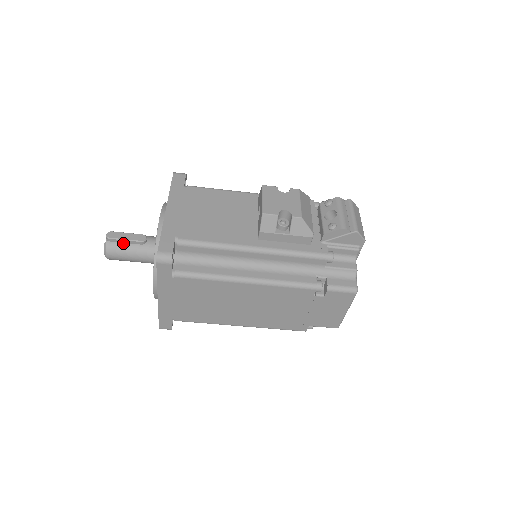
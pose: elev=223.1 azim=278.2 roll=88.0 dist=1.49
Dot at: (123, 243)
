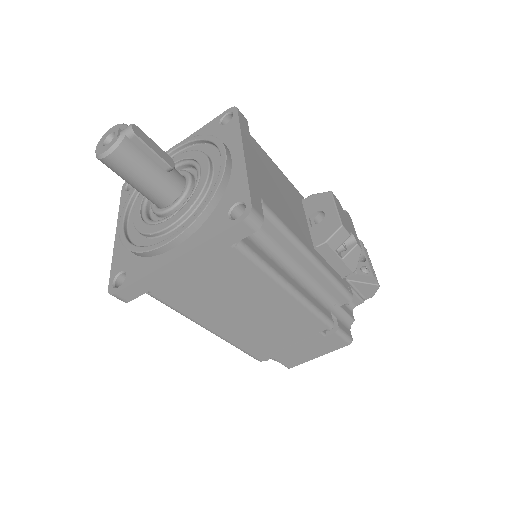
Dot at: (145, 153)
